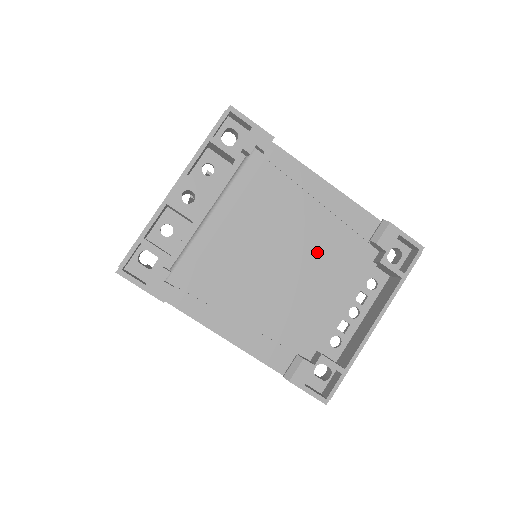
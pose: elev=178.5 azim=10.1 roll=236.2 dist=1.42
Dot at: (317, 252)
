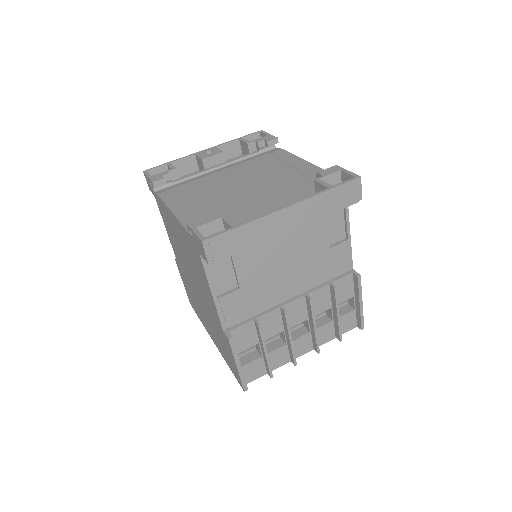
Dot at: (273, 184)
